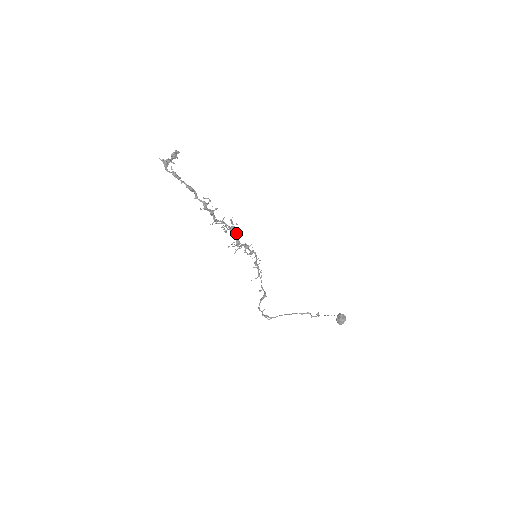
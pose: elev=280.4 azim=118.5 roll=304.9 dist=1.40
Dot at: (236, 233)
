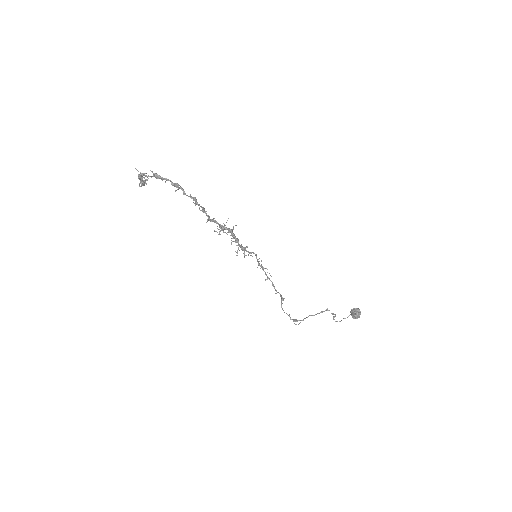
Dot at: (230, 229)
